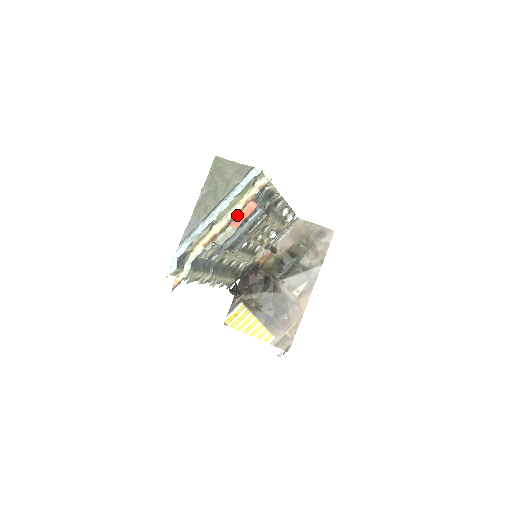
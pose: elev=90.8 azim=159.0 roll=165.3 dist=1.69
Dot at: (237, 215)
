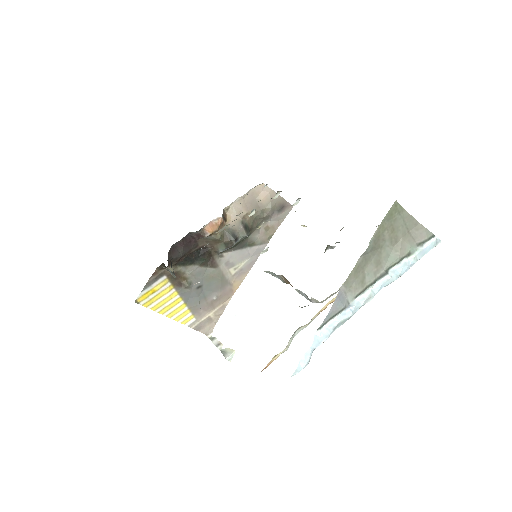
Dot at: occluded
